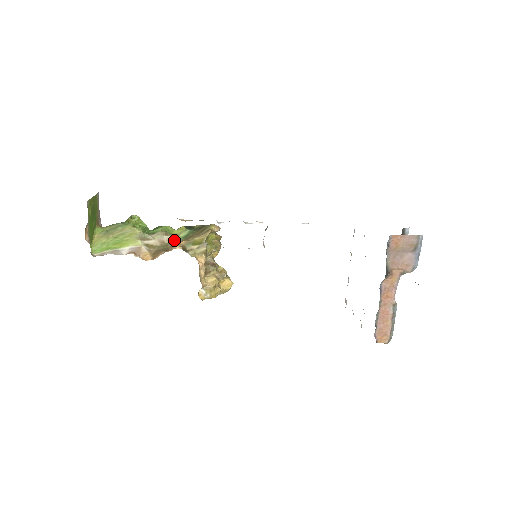
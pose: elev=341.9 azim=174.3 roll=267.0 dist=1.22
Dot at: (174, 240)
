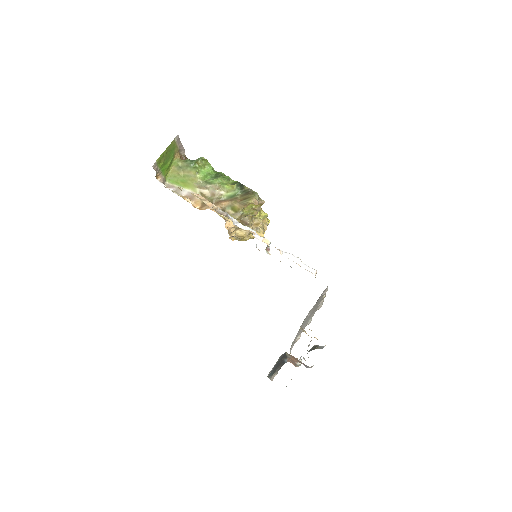
Dot at: (222, 196)
